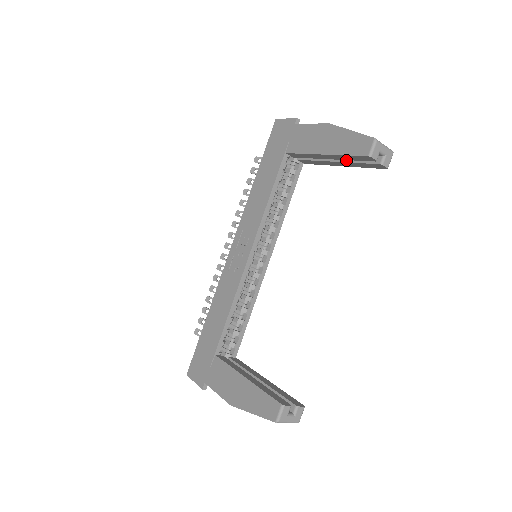
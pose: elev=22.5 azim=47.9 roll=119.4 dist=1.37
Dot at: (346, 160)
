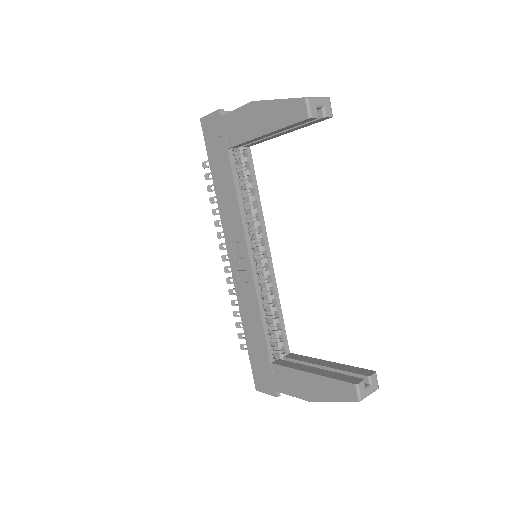
Dot at: occluded
